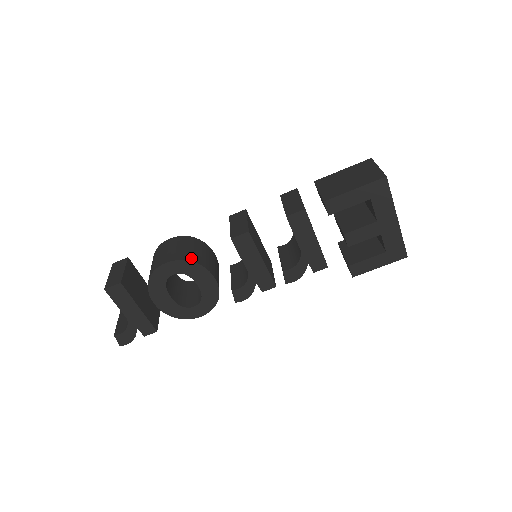
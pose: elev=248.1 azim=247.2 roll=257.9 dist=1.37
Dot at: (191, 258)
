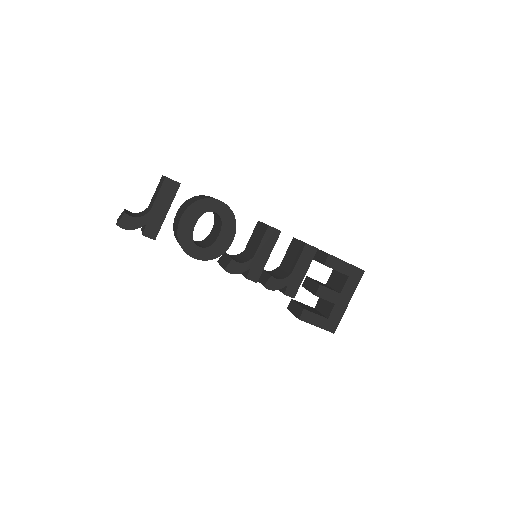
Dot at: (233, 214)
